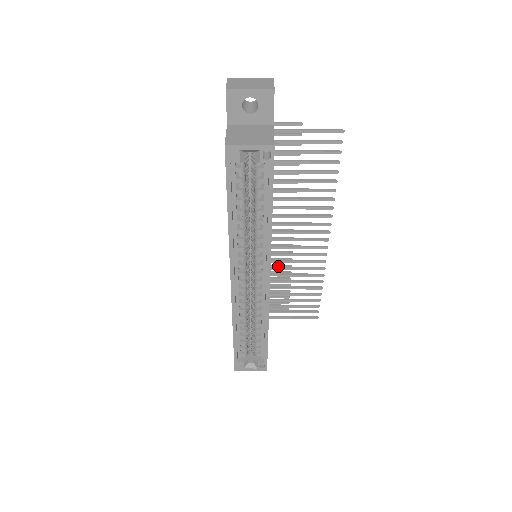
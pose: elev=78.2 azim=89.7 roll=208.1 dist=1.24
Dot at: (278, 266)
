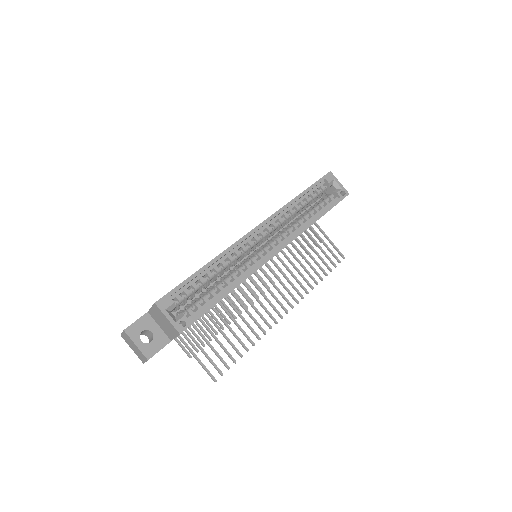
Dot at: (228, 307)
